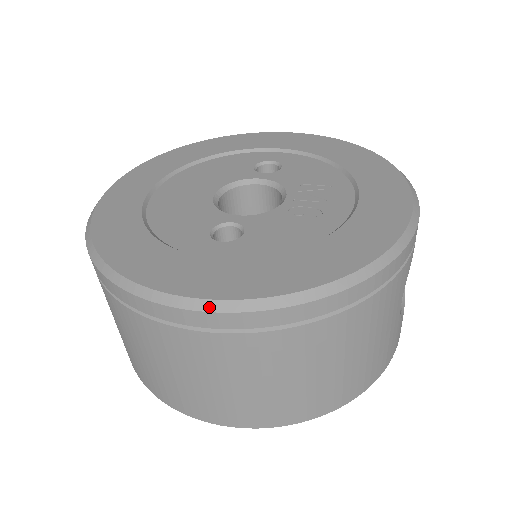
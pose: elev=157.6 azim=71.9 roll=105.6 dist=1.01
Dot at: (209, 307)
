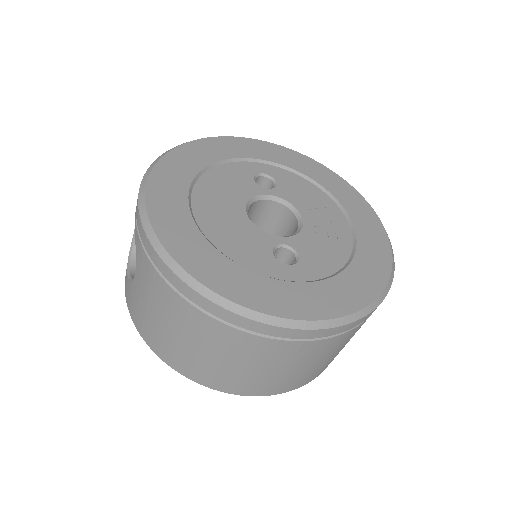
Dot at: (324, 326)
